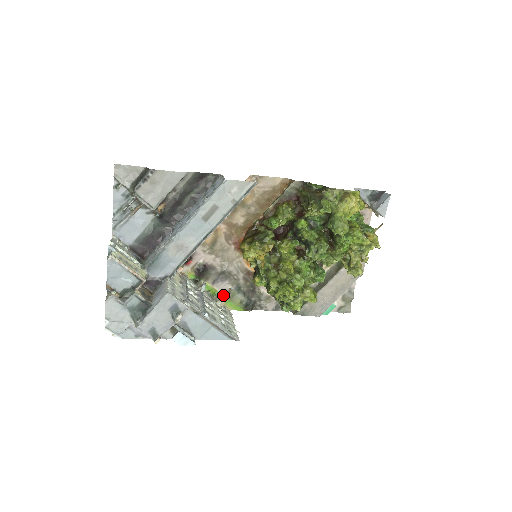
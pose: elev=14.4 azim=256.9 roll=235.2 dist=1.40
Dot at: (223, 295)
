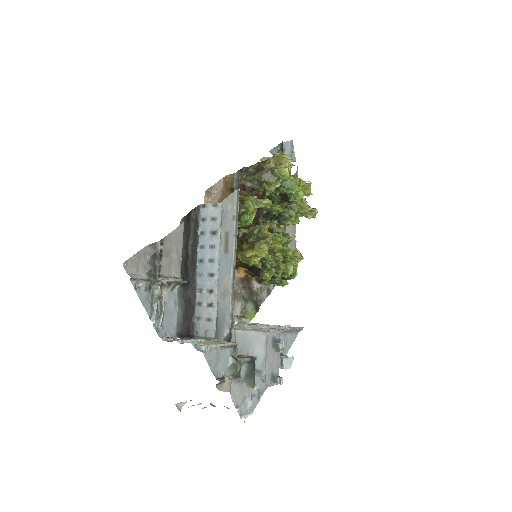
Dot at: (240, 315)
